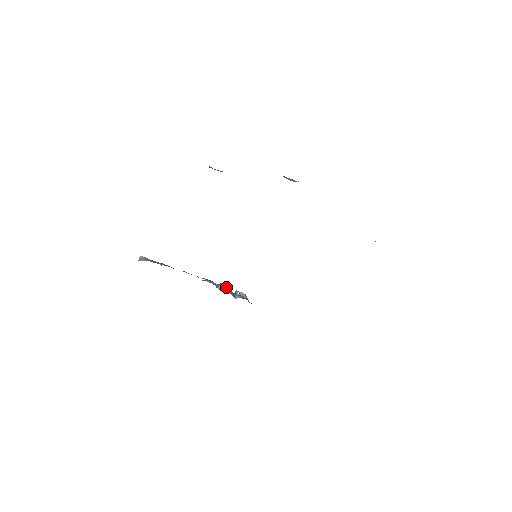
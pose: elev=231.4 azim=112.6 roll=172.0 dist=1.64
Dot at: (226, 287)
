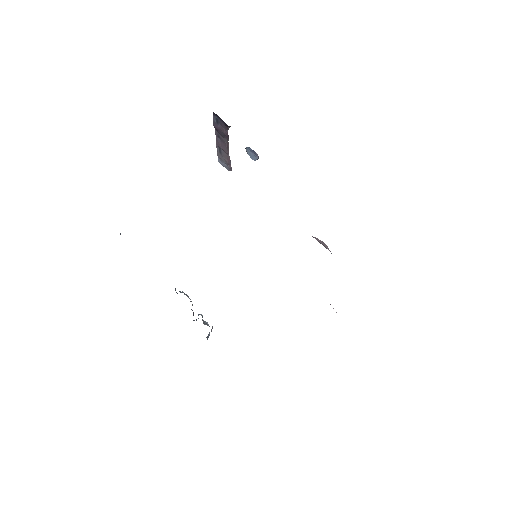
Dot at: occluded
